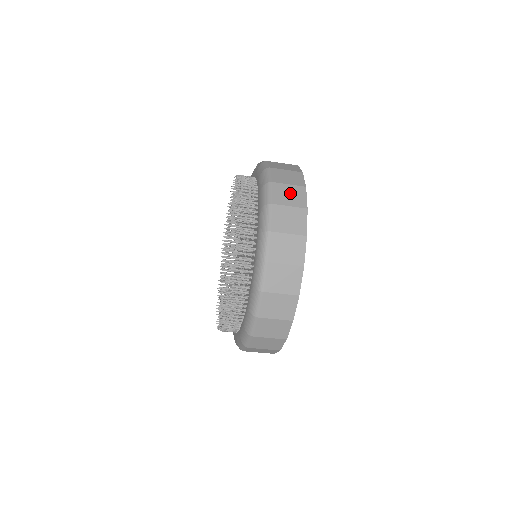
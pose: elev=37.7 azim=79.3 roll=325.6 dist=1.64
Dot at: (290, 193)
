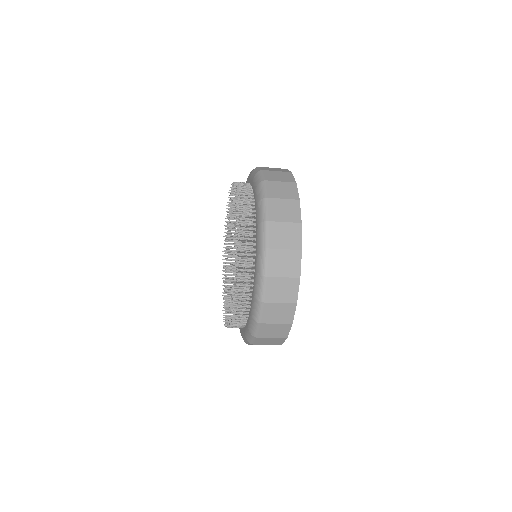
Dot at: (279, 175)
